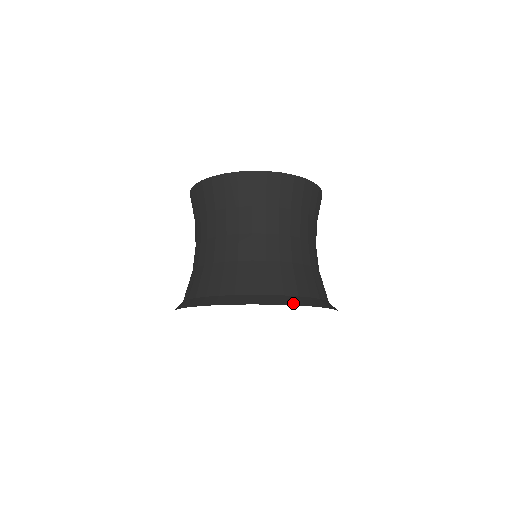
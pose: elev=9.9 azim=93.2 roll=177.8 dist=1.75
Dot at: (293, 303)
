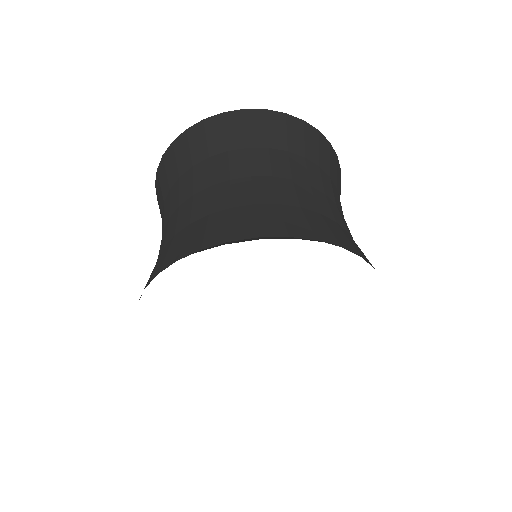
Dot at: occluded
